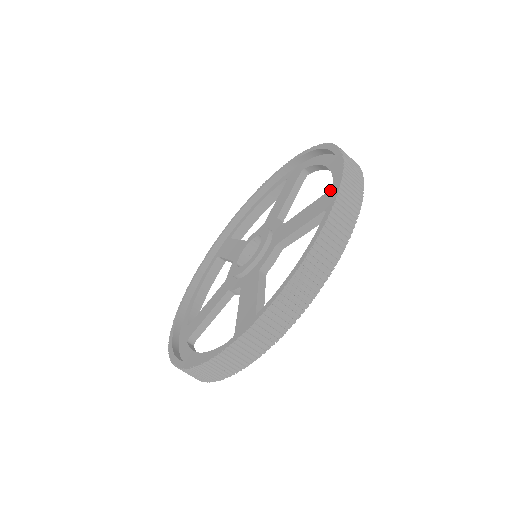
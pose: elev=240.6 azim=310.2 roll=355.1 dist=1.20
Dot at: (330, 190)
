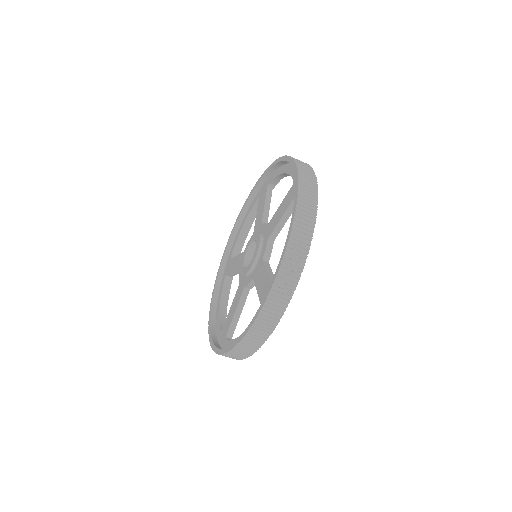
Dot at: (293, 185)
